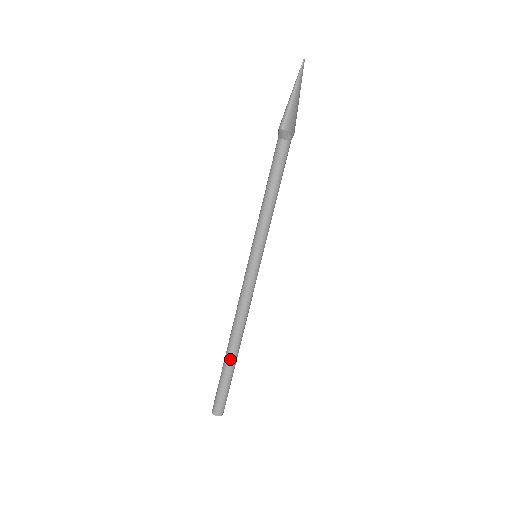
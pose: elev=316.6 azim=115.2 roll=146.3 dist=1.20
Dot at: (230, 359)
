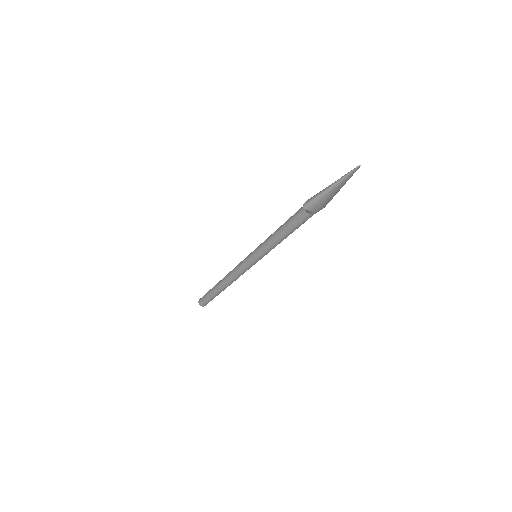
Dot at: (216, 290)
